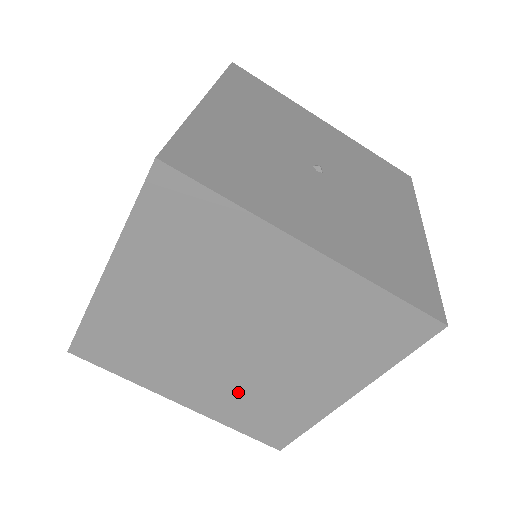
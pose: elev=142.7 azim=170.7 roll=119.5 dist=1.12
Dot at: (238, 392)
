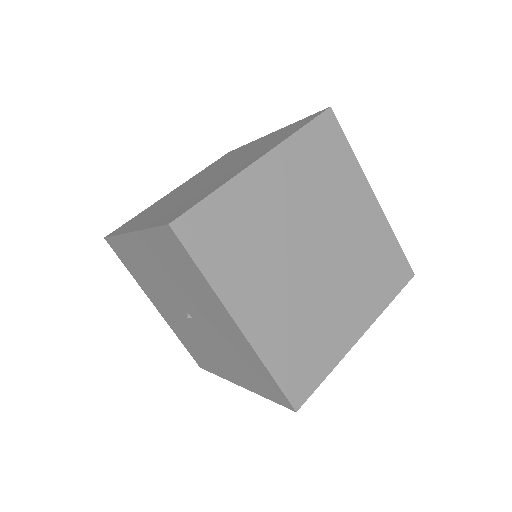
Dot at: (295, 316)
